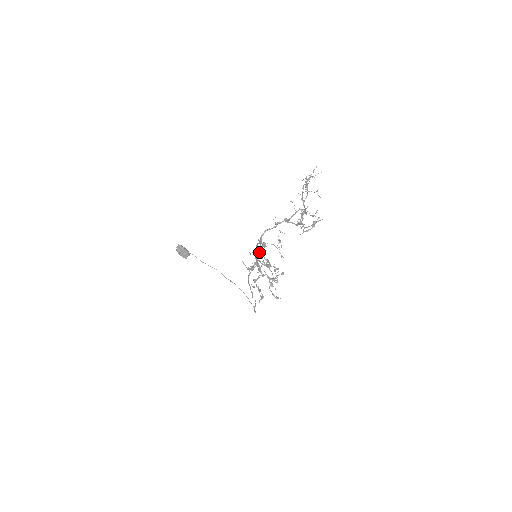
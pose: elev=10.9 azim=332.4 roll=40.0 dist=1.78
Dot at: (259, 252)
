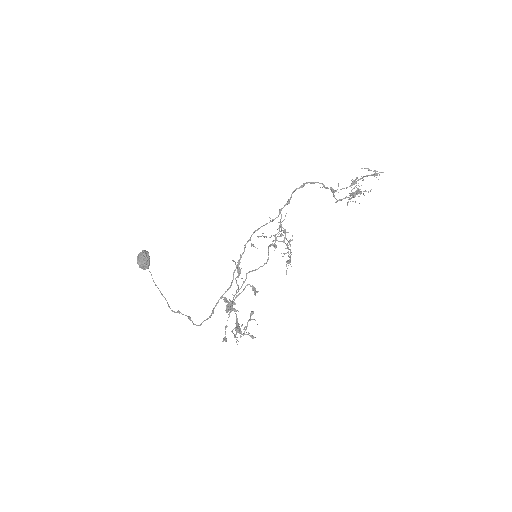
Dot at: occluded
